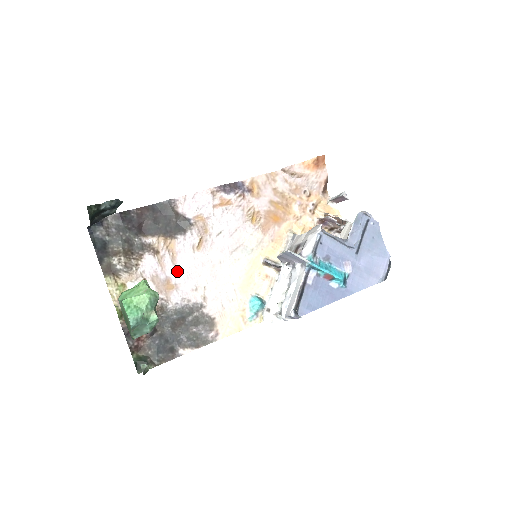
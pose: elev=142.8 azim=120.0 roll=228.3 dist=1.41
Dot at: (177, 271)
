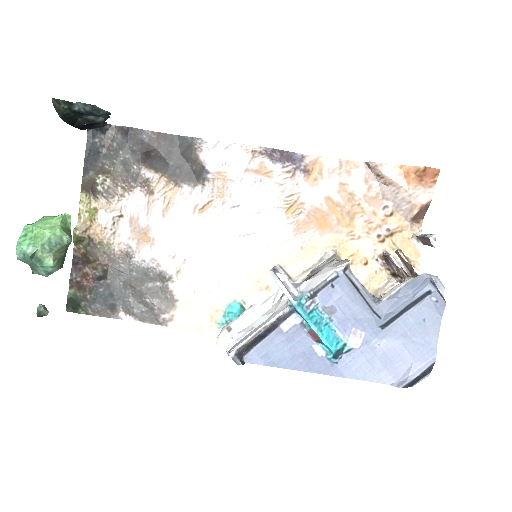
Dot at: (163, 225)
